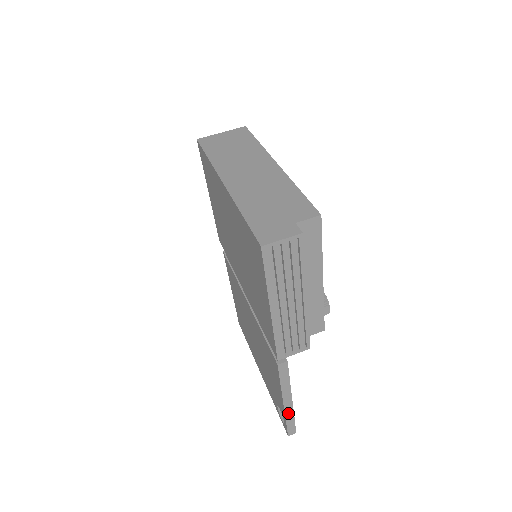
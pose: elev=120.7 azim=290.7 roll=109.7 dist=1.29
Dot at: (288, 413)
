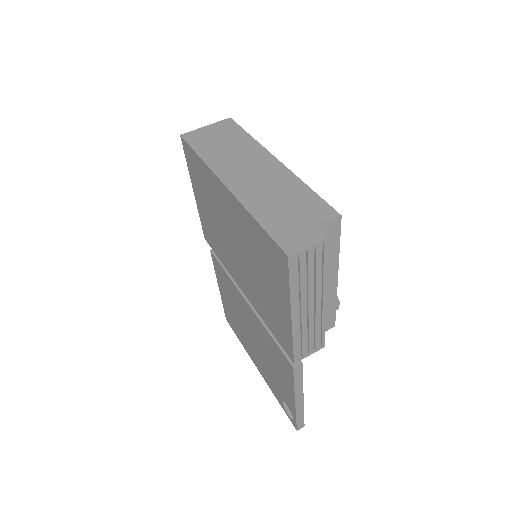
Dot at: (299, 410)
